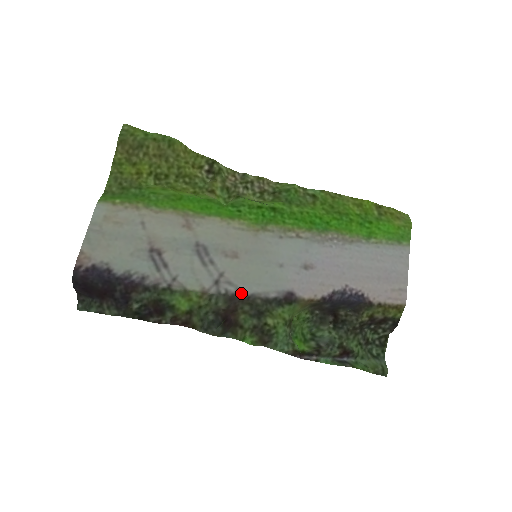
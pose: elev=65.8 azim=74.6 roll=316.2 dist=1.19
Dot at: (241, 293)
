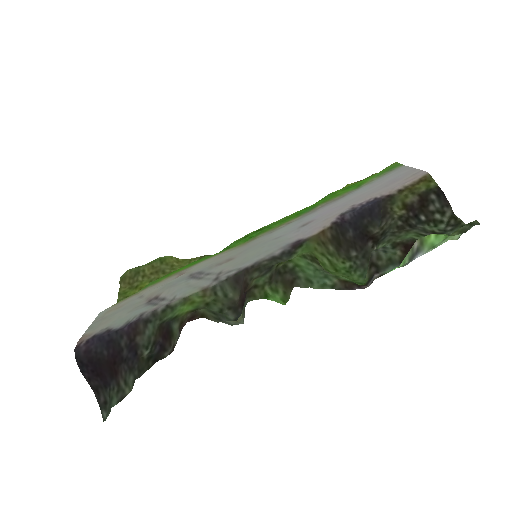
Dot at: (243, 269)
